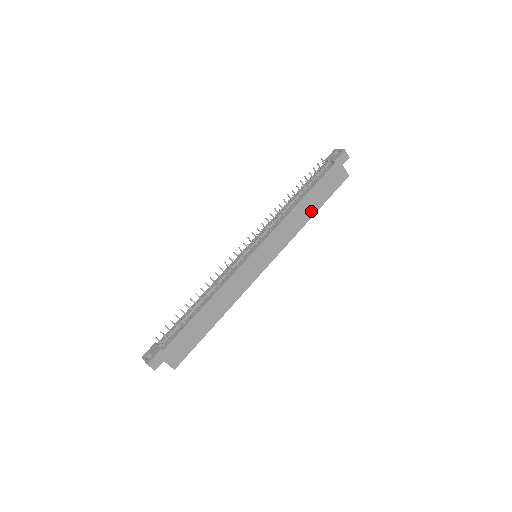
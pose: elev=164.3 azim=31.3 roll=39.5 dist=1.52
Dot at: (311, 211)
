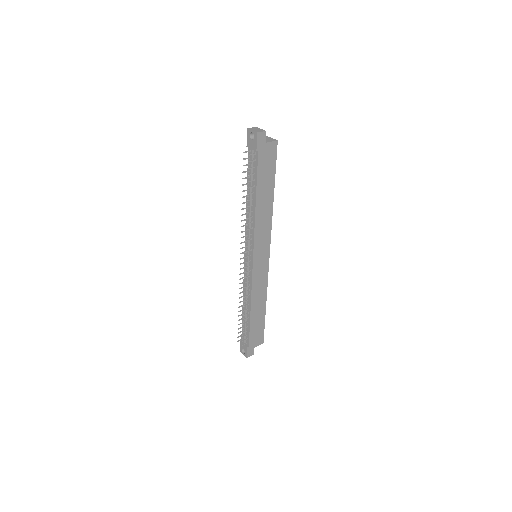
Dot at: (269, 197)
